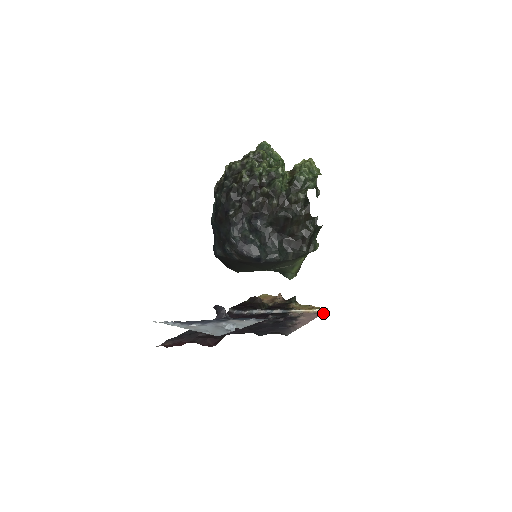
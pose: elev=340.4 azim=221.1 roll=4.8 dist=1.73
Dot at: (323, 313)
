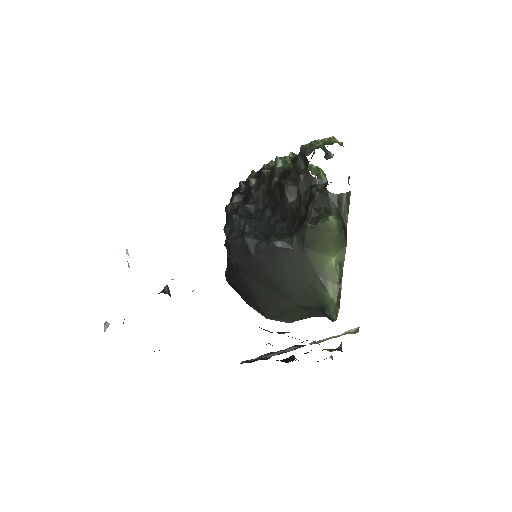
Dot at: (352, 332)
